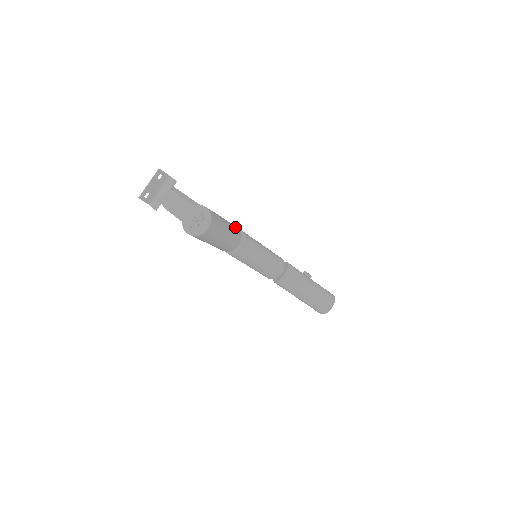
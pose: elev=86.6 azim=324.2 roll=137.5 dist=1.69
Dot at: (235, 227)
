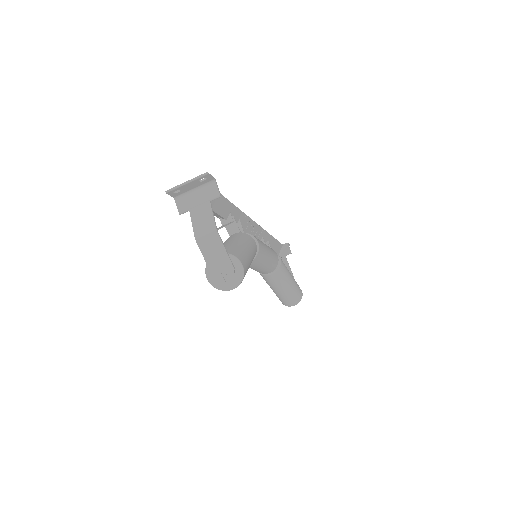
Dot at: (255, 250)
